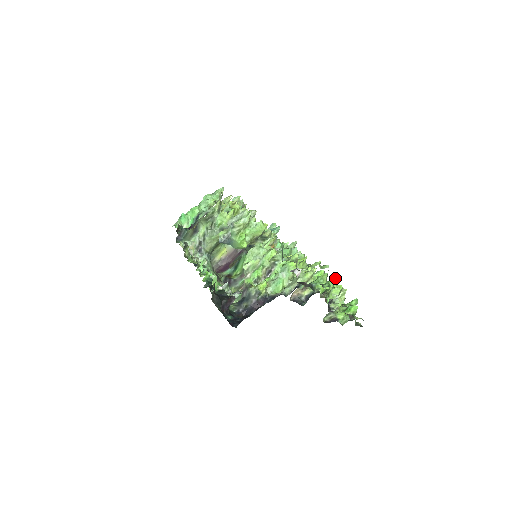
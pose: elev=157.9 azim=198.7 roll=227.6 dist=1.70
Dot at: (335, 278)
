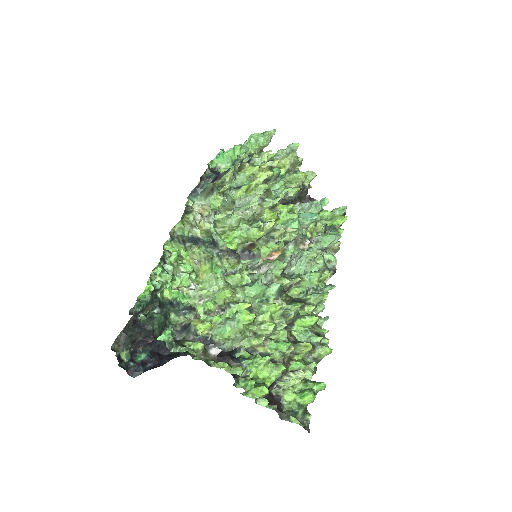
Dot at: (278, 367)
